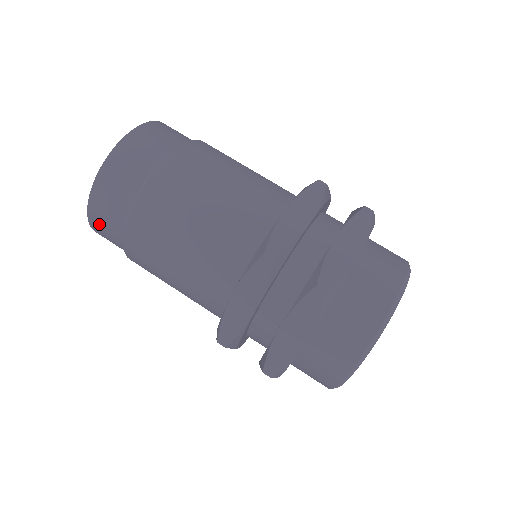
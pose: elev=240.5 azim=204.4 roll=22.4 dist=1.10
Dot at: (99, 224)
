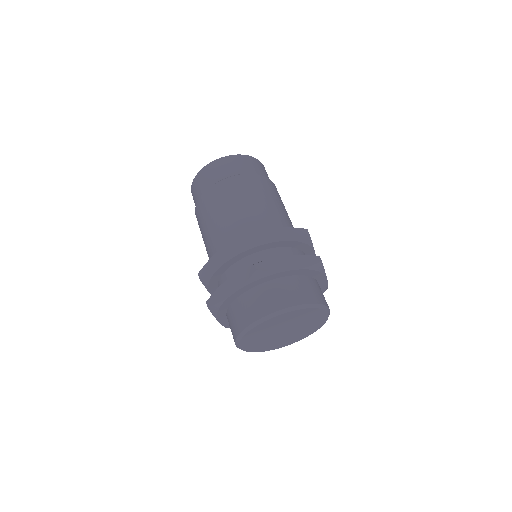
Dot at: (194, 189)
